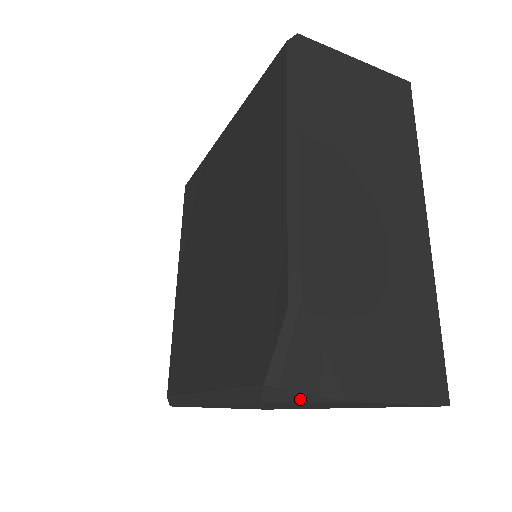
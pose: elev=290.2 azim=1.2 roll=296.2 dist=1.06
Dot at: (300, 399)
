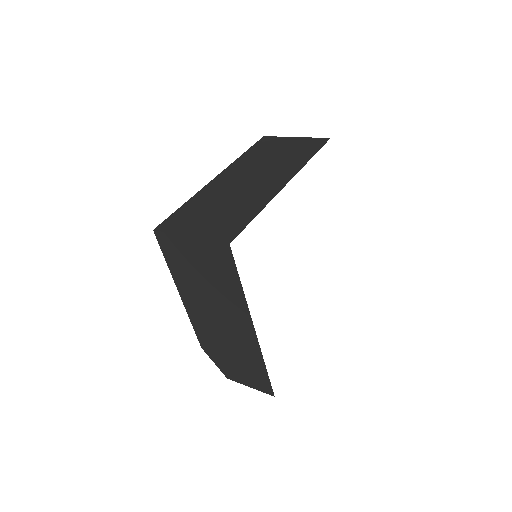
Dot at: occluded
